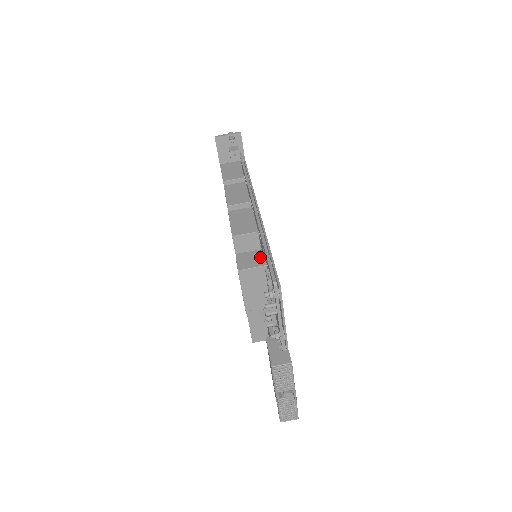
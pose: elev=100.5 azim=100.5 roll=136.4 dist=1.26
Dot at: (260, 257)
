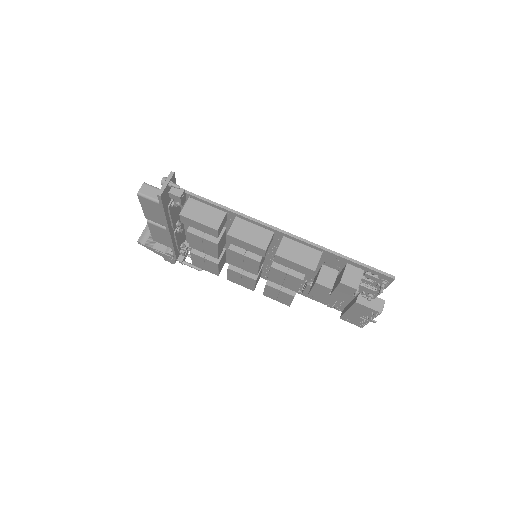
Dot at: (353, 269)
